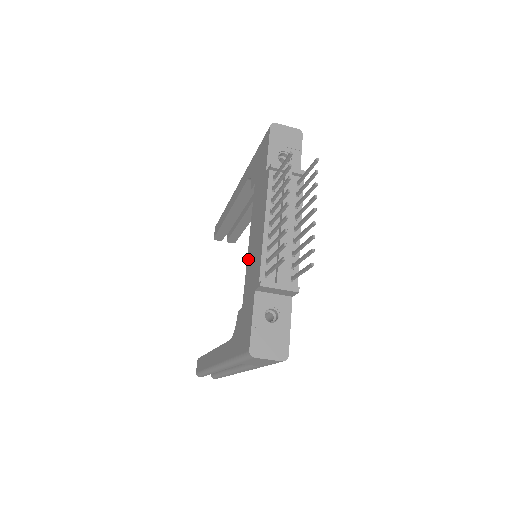
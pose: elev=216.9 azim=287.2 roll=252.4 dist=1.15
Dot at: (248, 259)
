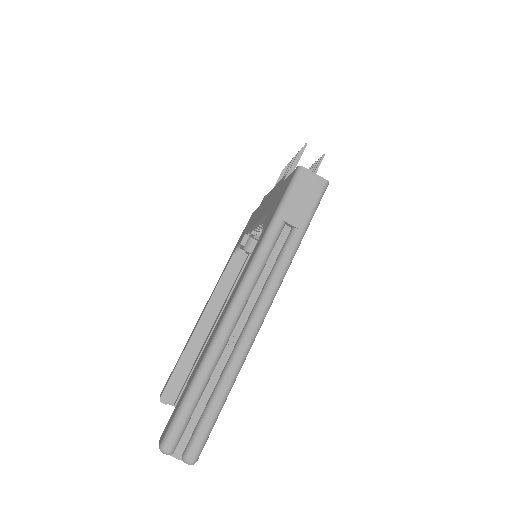
Dot at: (261, 216)
